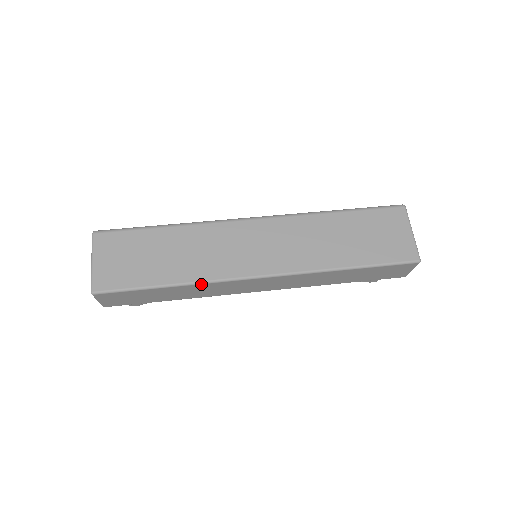
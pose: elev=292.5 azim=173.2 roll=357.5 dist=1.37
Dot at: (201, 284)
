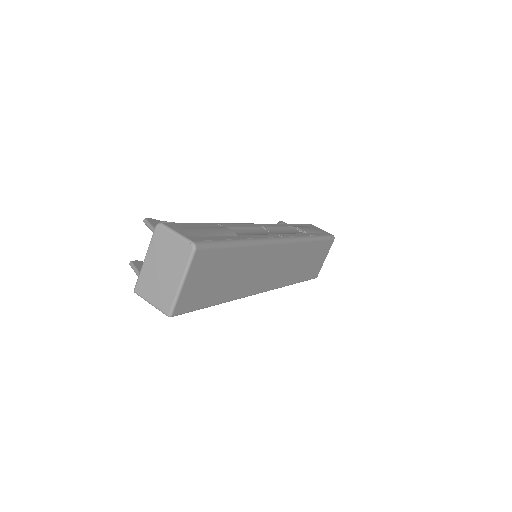
Dot at: (234, 299)
